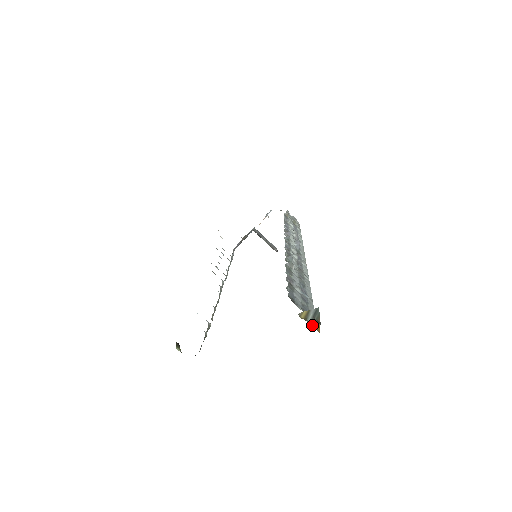
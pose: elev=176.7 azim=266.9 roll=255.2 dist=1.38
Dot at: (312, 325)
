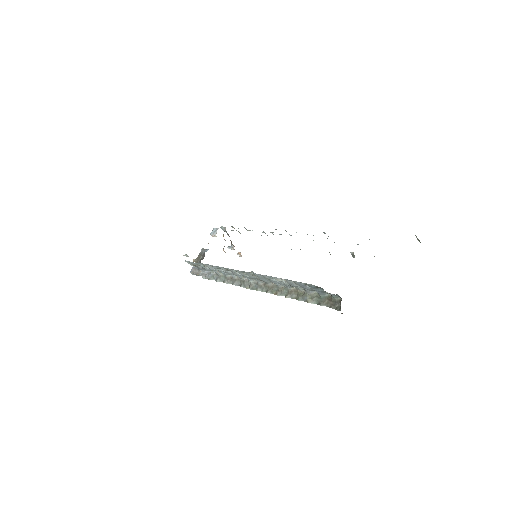
Dot at: occluded
